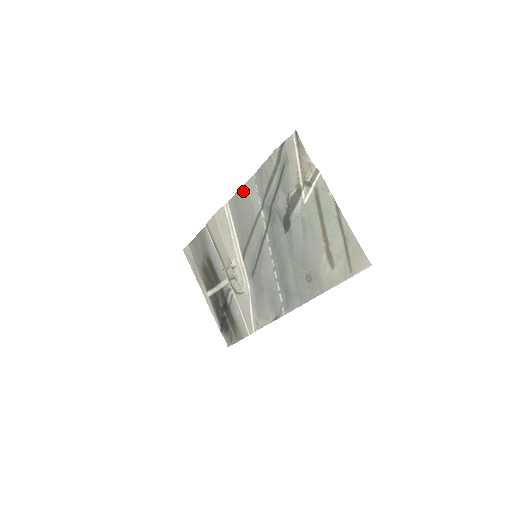
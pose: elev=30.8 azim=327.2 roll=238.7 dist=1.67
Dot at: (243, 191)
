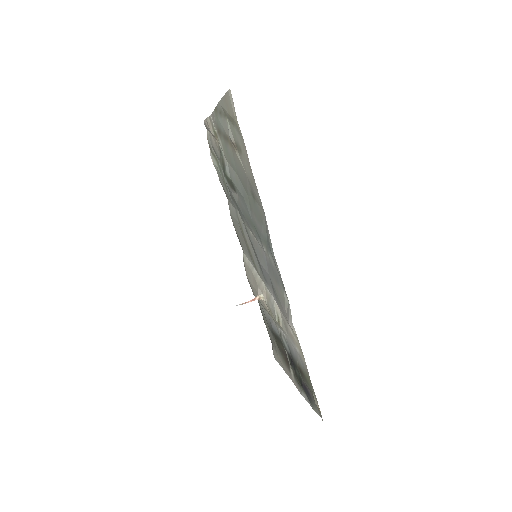
Dot at: (233, 221)
